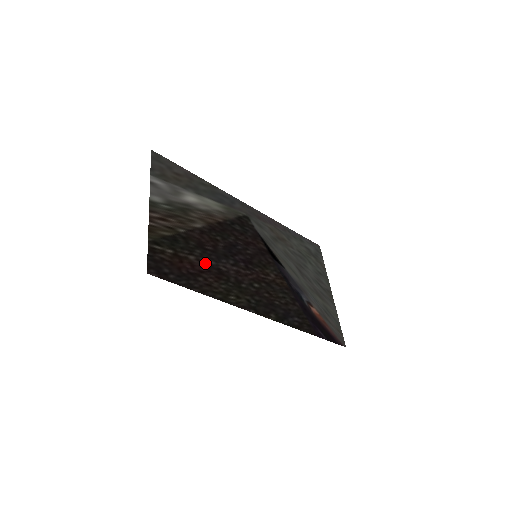
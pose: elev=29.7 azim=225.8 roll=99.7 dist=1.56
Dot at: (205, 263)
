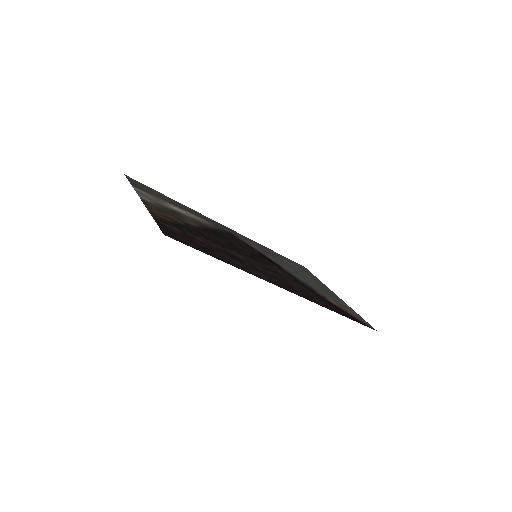
Dot at: (214, 246)
